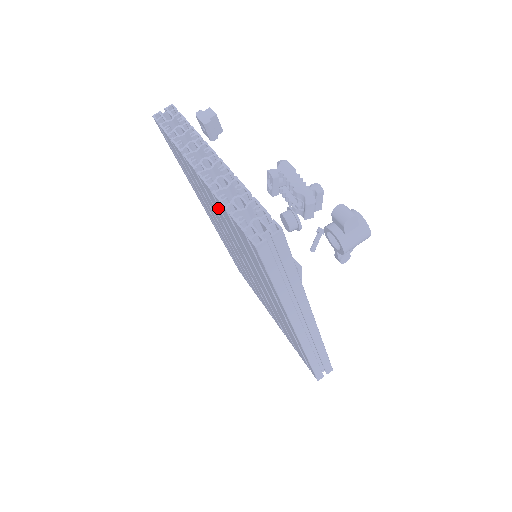
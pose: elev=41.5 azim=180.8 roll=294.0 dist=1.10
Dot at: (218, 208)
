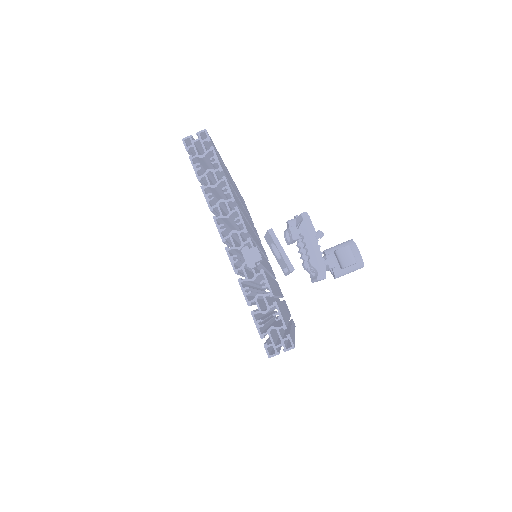
Dot at: occluded
